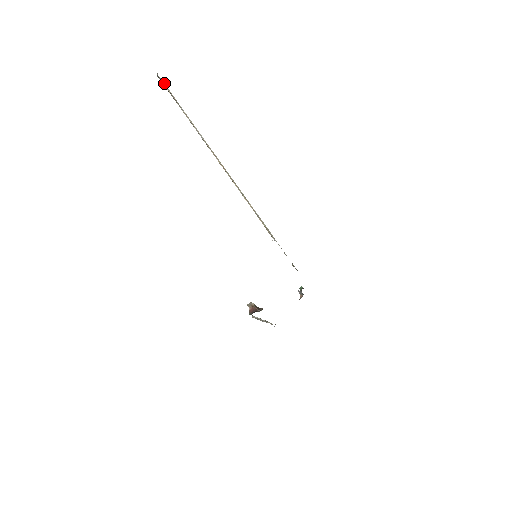
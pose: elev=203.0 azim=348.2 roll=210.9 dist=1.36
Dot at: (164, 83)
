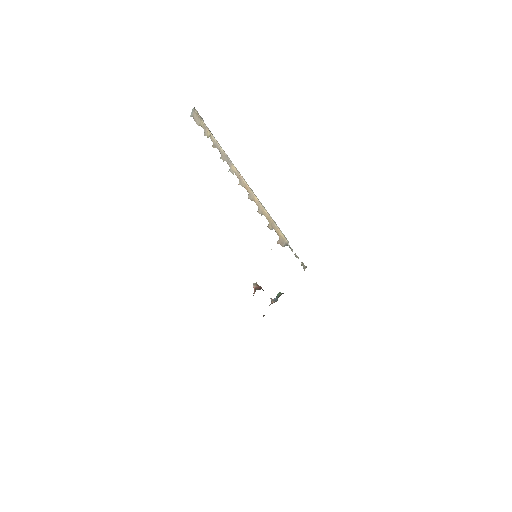
Dot at: occluded
